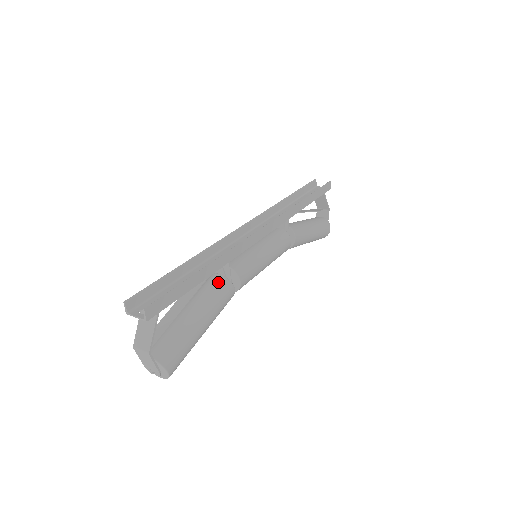
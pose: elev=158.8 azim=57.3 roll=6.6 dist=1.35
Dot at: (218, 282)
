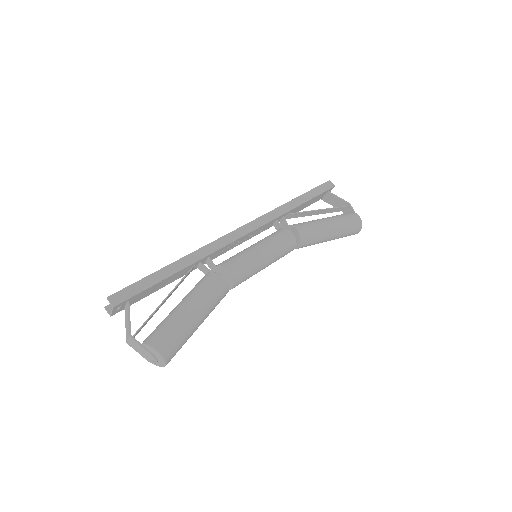
Dot at: (203, 277)
